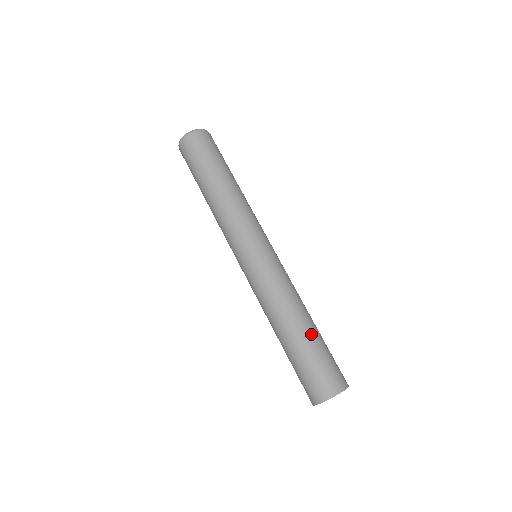
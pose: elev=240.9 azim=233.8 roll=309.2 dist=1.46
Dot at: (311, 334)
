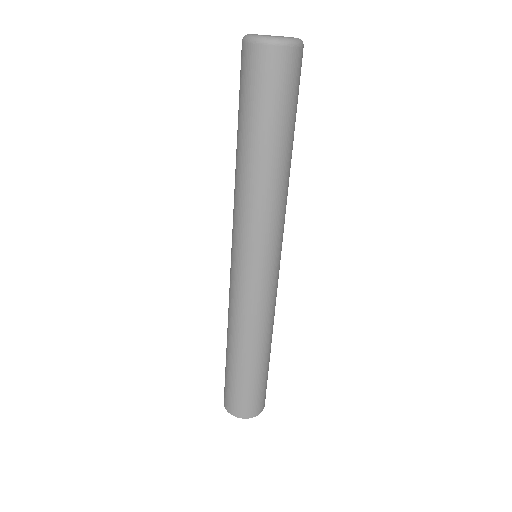
Dot at: (267, 362)
